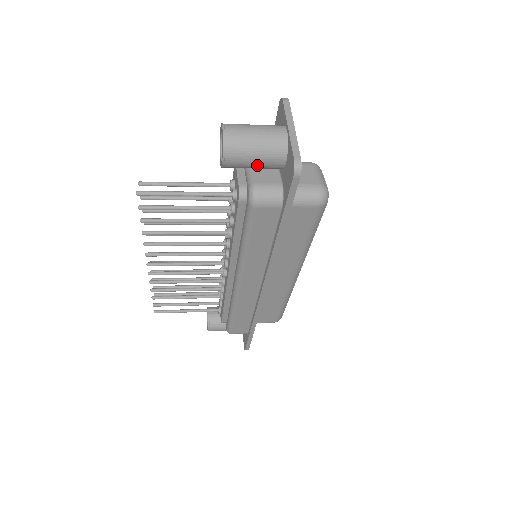
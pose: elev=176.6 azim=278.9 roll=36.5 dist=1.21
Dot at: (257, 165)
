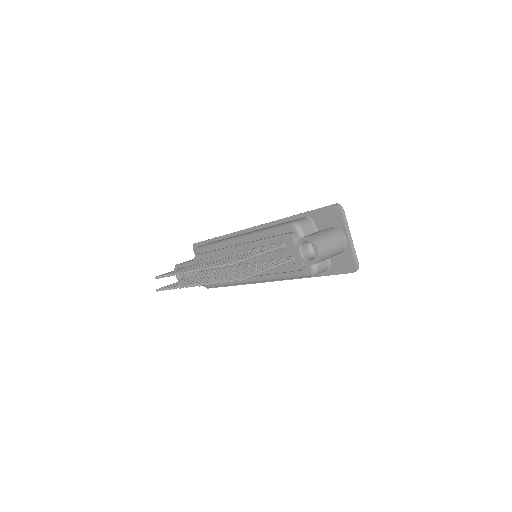
Dot at: occluded
